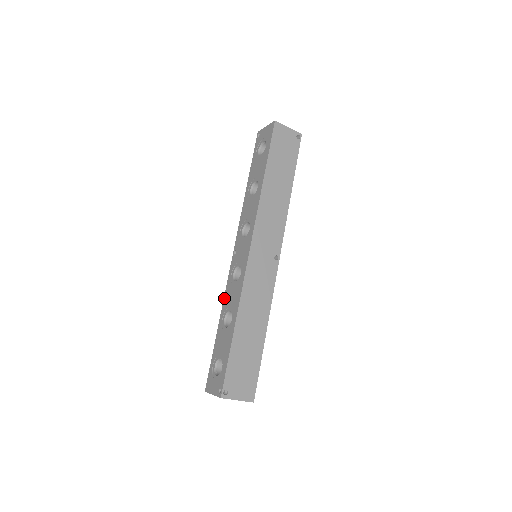
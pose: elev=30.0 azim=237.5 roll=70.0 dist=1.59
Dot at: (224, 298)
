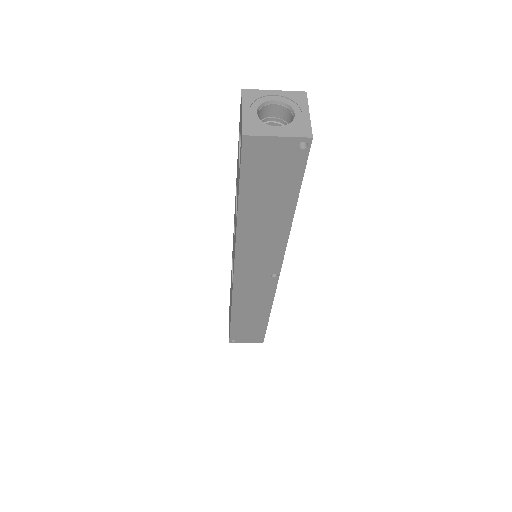
Dot at: occluded
